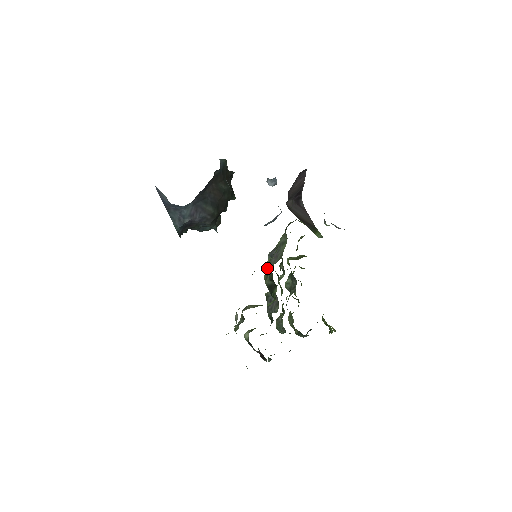
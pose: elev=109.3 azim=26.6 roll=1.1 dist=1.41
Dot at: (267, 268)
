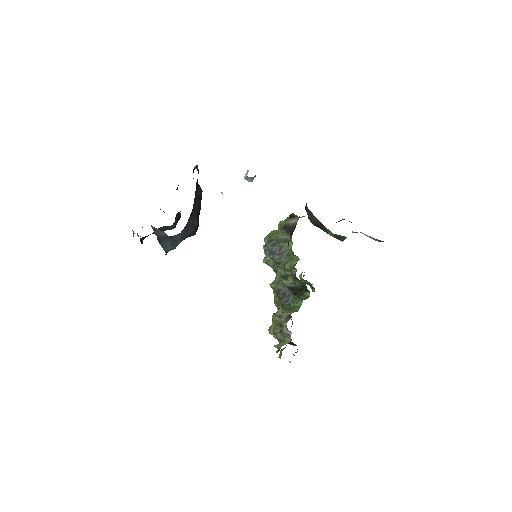
Dot at: occluded
